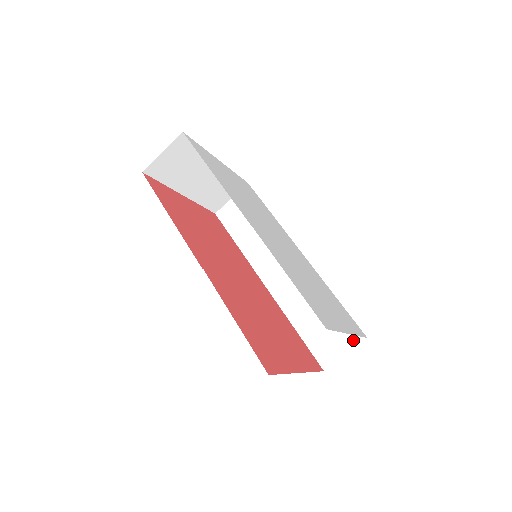
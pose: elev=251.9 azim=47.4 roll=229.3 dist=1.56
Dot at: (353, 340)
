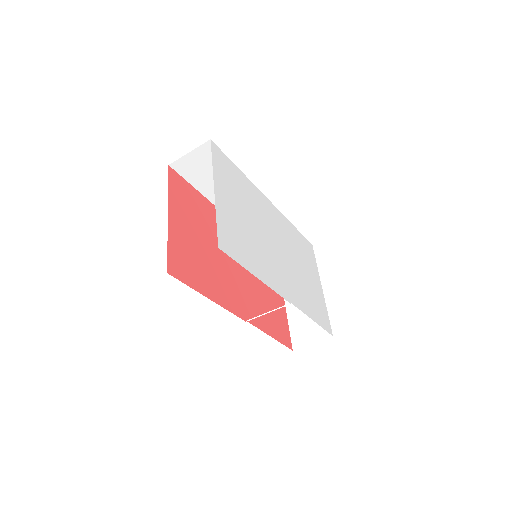
Dot at: occluded
